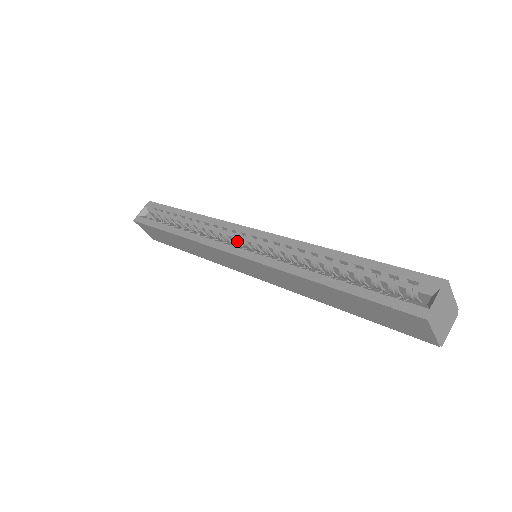
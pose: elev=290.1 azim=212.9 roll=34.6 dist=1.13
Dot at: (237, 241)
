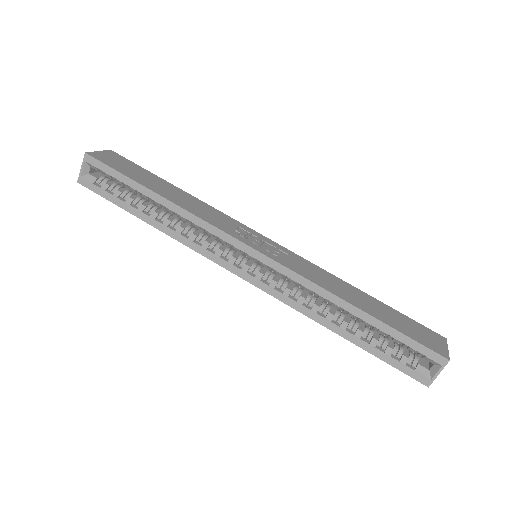
Dot at: (235, 249)
